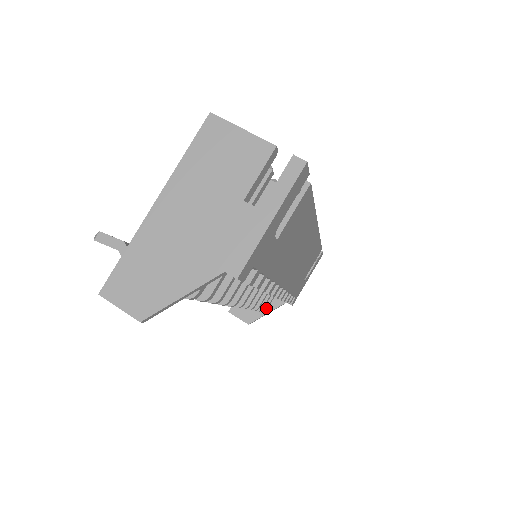
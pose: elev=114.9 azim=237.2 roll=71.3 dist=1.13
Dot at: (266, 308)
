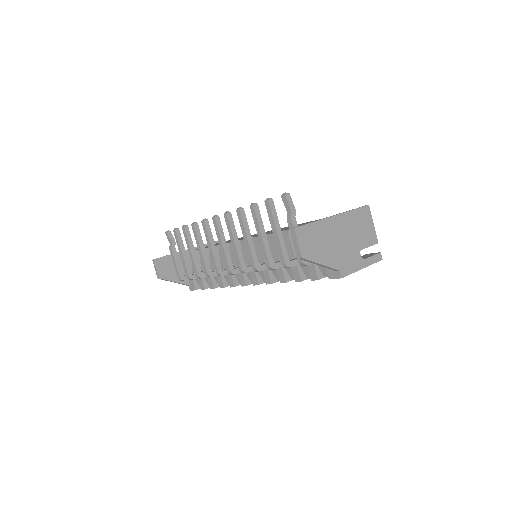
Dot at: (186, 279)
